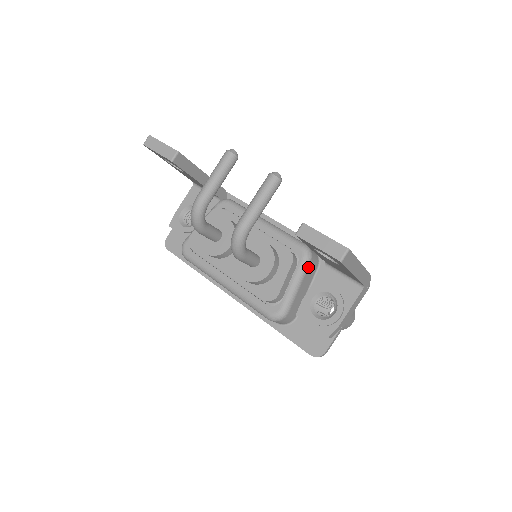
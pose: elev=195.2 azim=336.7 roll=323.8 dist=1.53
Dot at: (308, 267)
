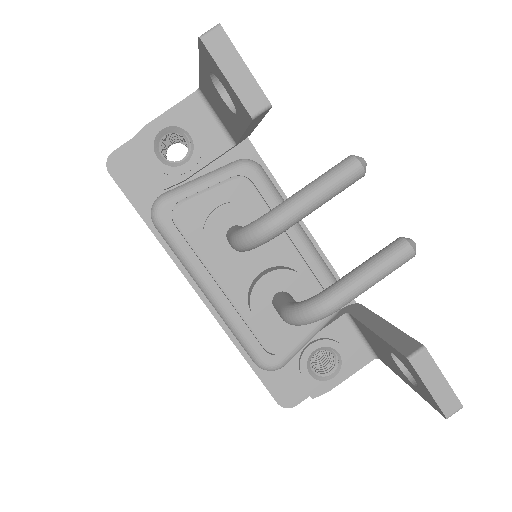
Dot at: (332, 318)
